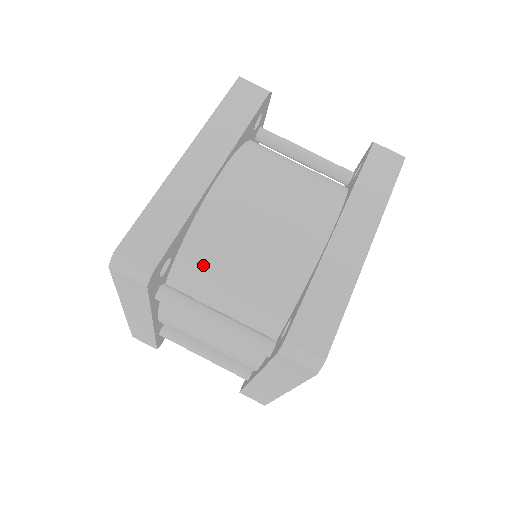
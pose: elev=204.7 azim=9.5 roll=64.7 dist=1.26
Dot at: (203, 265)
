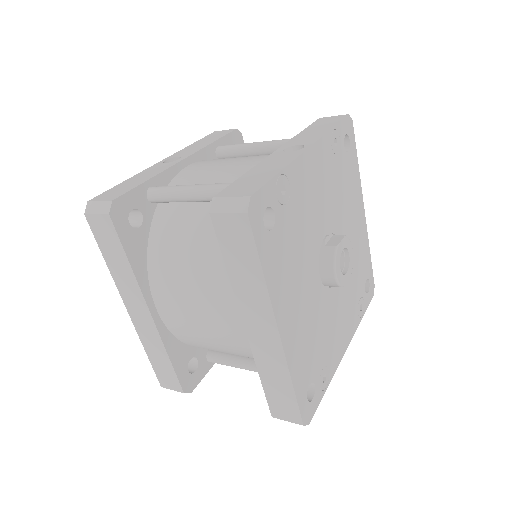
Dot at: occluded
